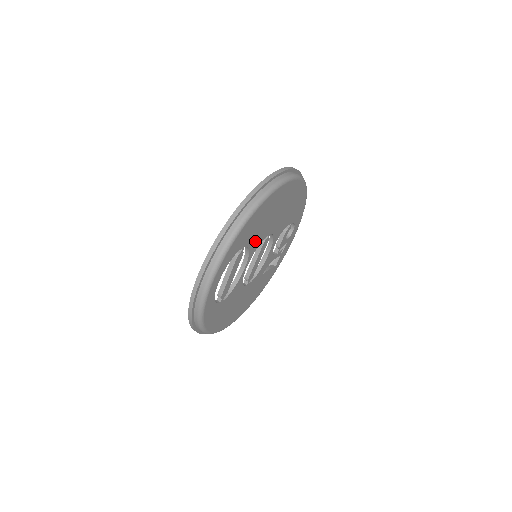
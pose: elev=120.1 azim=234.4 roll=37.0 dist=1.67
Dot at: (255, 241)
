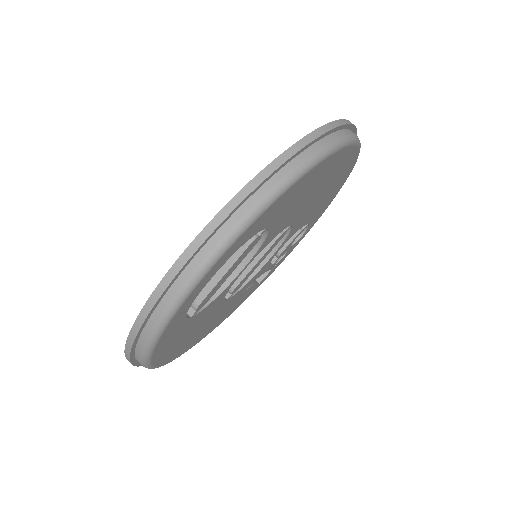
Dot at: (278, 226)
